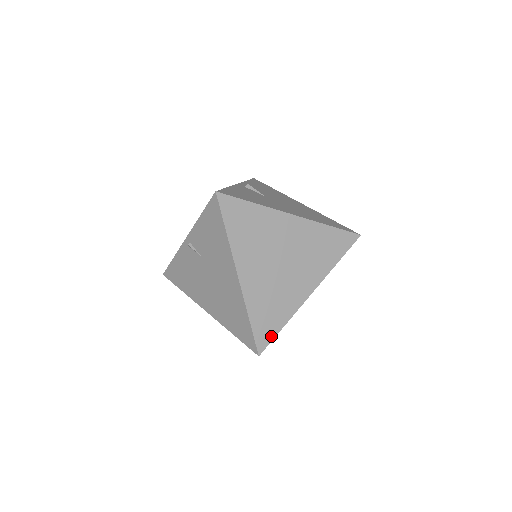
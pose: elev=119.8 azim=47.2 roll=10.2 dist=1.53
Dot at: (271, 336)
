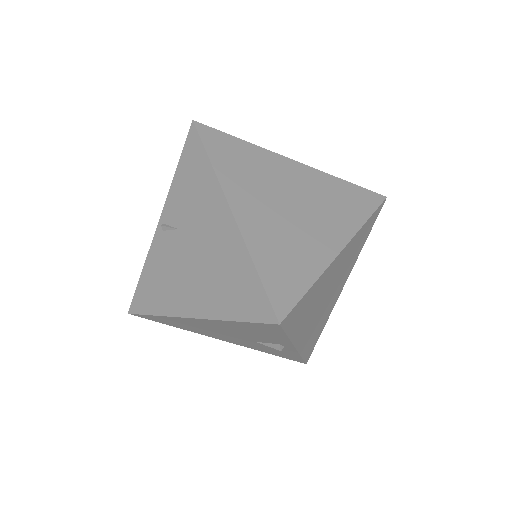
Dot at: (294, 297)
